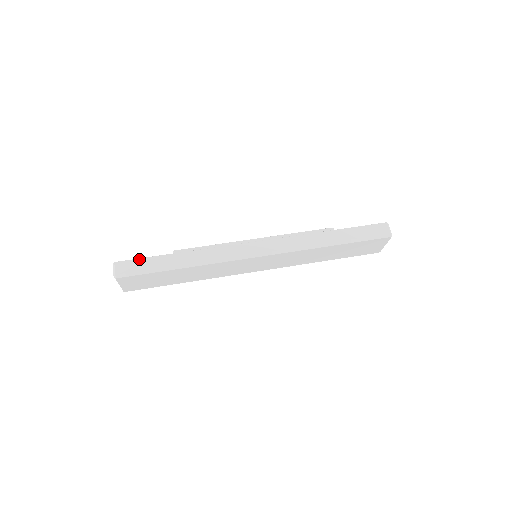
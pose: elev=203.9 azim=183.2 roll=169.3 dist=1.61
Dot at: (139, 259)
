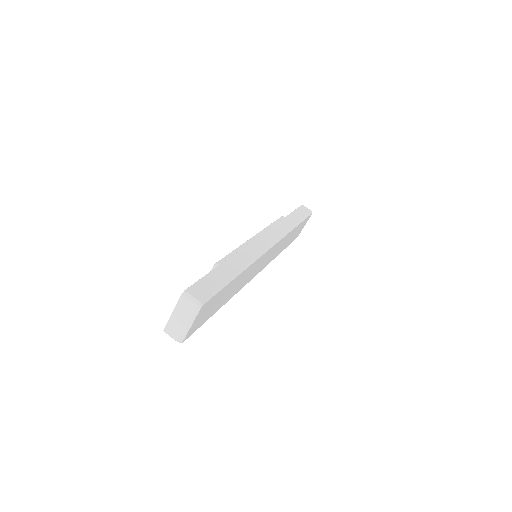
Dot at: (202, 279)
